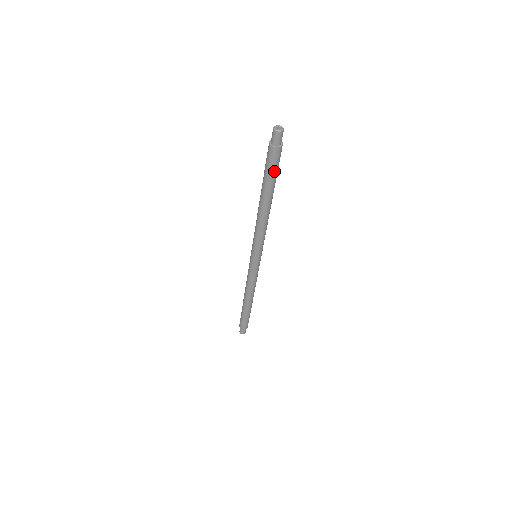
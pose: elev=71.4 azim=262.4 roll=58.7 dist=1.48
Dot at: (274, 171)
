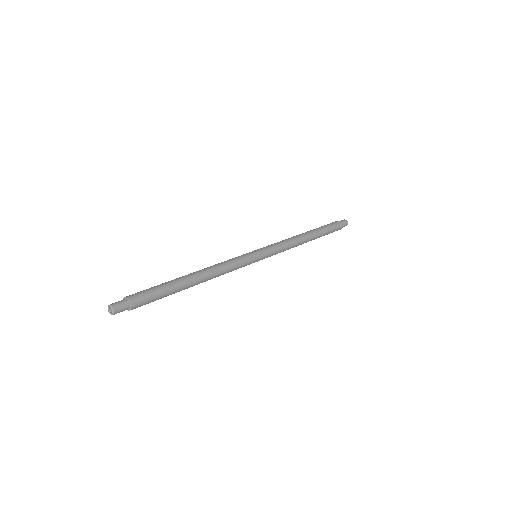
Dot at: (157, 299)
